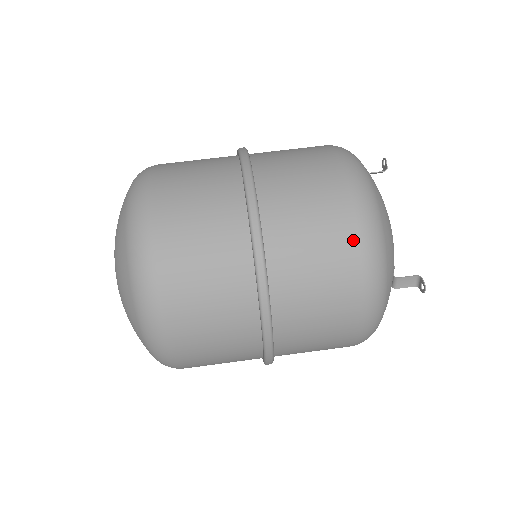
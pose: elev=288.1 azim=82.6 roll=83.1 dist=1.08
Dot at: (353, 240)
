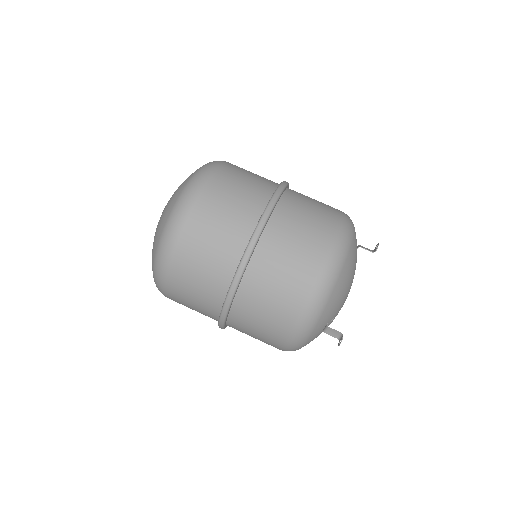
Dot at: (306, 289)
